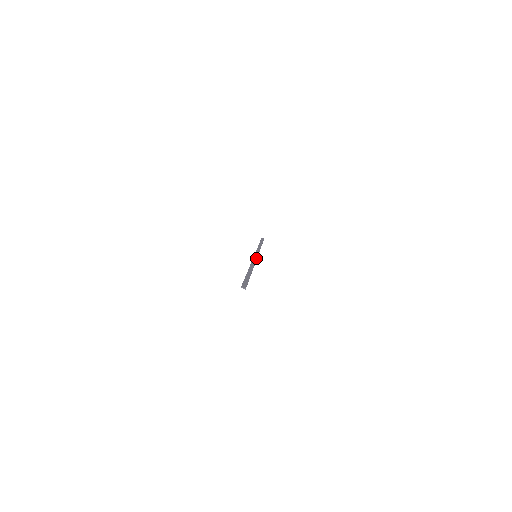
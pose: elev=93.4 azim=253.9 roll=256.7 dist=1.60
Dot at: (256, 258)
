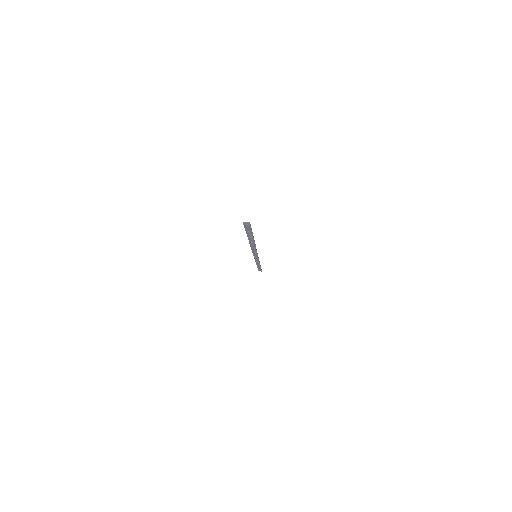
Dot at: occluded
